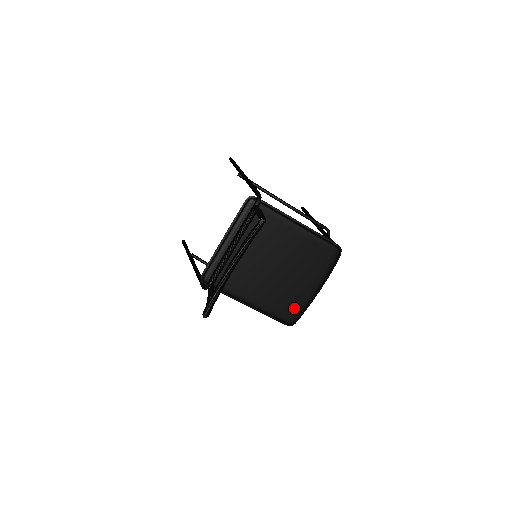
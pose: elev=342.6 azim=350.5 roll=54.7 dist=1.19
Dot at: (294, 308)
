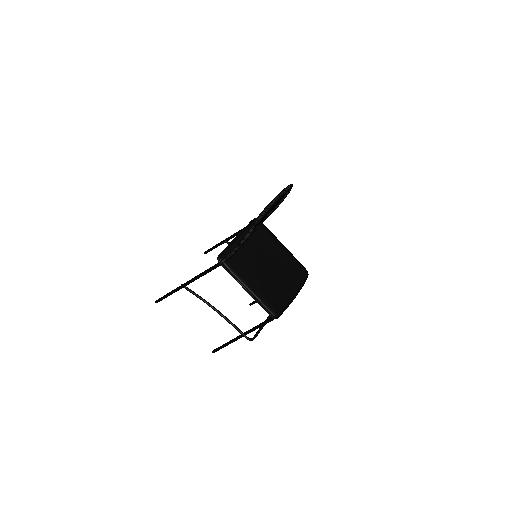
Dot at: (278, 303)
